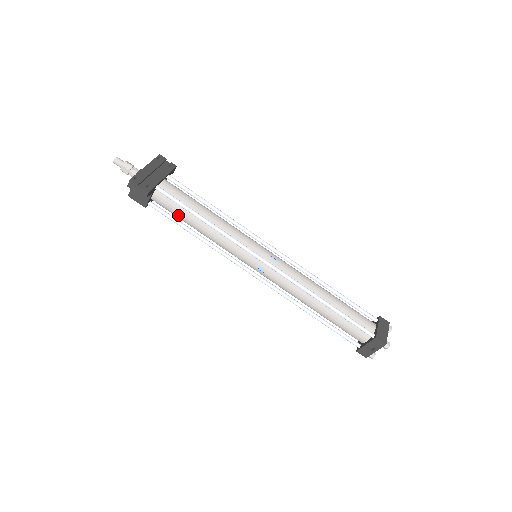
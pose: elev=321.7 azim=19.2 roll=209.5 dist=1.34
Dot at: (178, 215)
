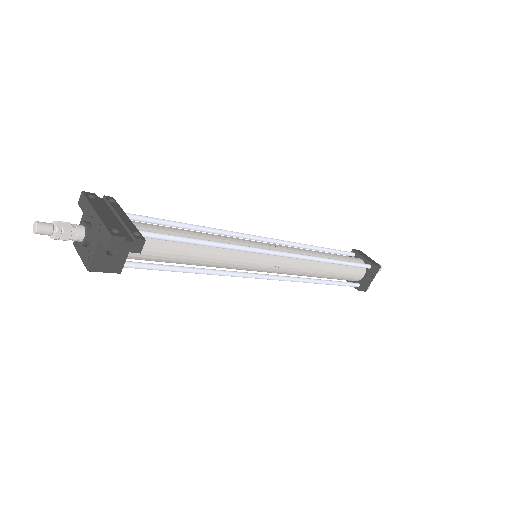
Dot at: (168, 257)
